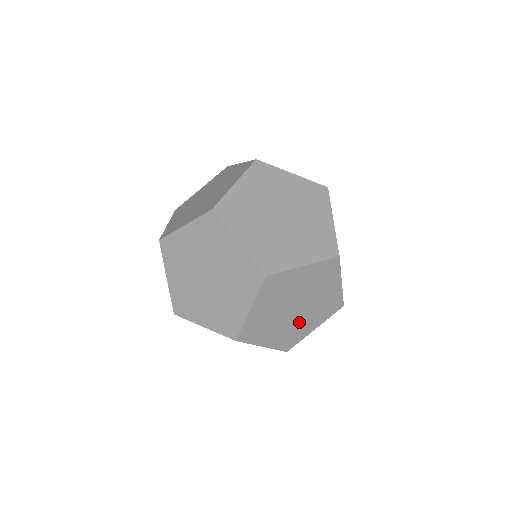
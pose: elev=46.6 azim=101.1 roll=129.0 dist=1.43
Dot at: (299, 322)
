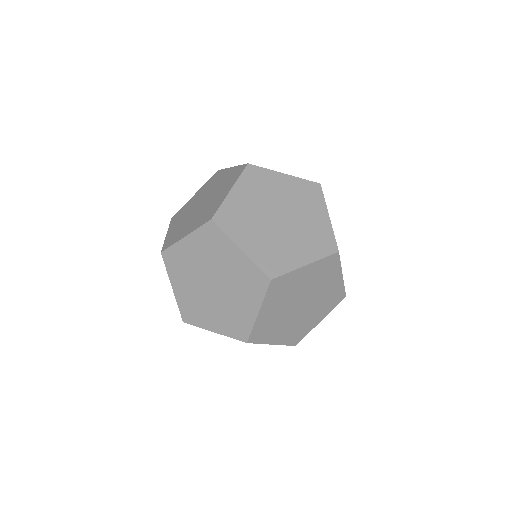
Dot at: (305, 317)
